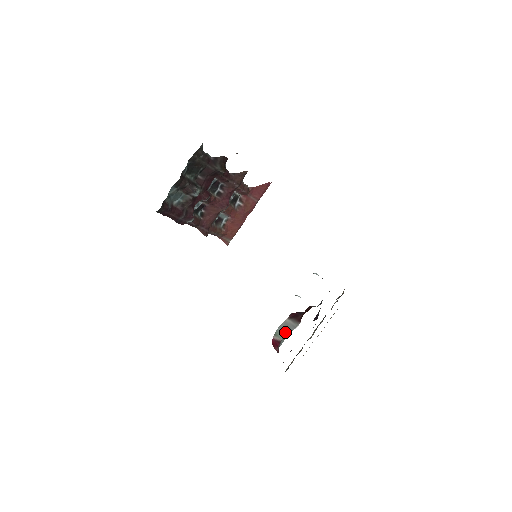
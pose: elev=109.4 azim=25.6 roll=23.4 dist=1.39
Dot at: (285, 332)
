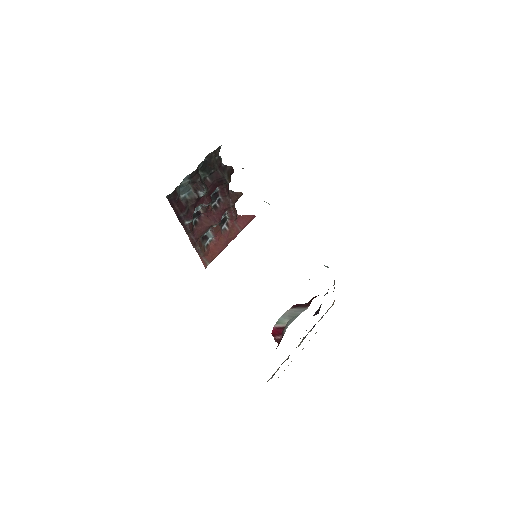
Dot at: (291, 317)
